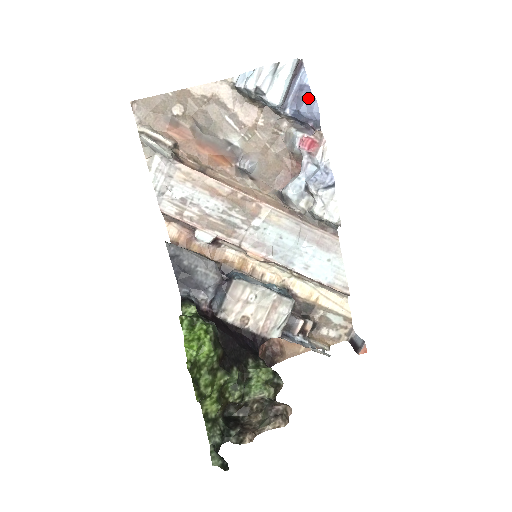
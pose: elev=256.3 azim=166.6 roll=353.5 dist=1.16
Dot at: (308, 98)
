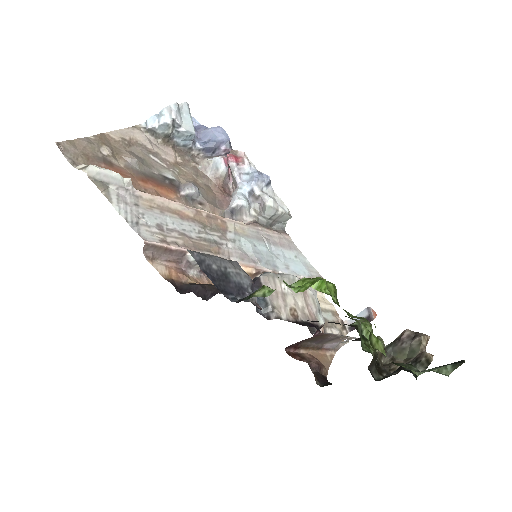
Dot at: (212, 127)
